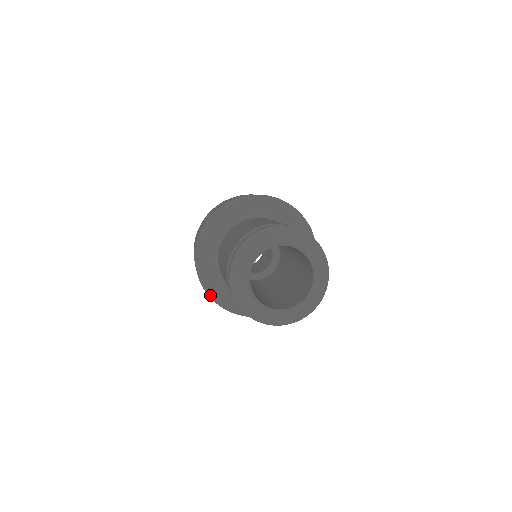
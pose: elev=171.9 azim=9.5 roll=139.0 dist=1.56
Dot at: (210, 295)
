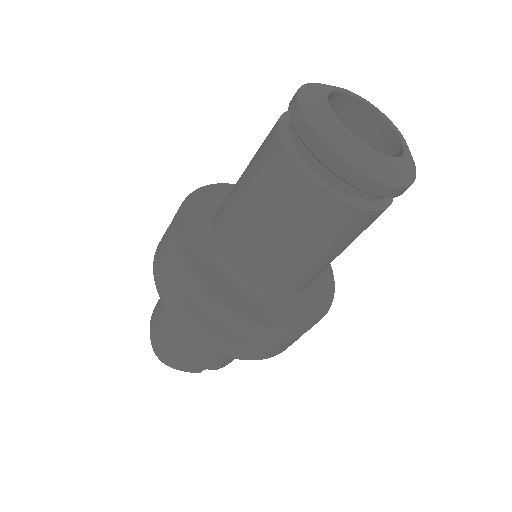
Dot at: (179, 233)
